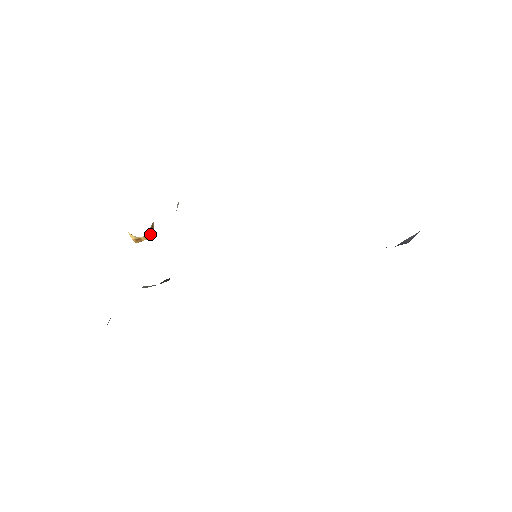
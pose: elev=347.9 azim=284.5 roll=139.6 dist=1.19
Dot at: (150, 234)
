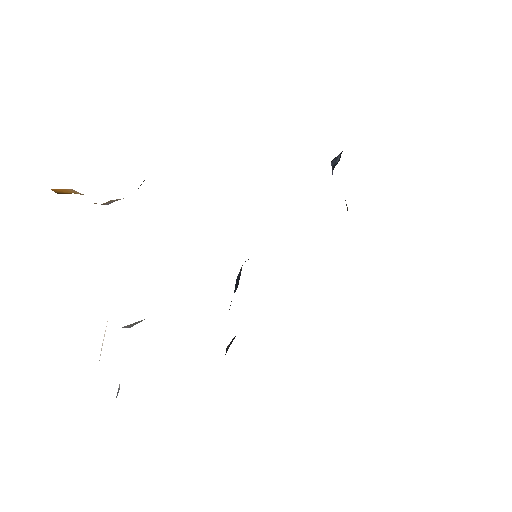
Dot at: occluded
